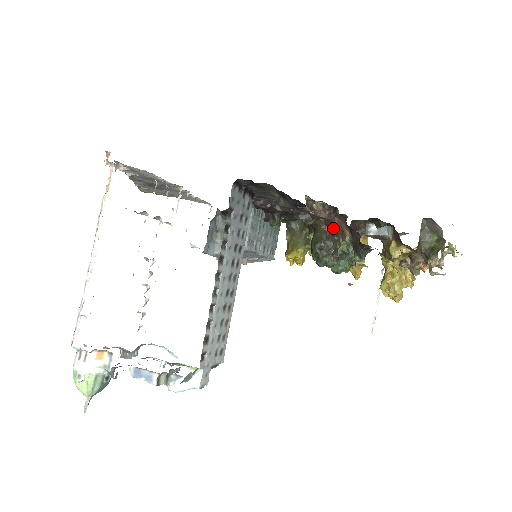
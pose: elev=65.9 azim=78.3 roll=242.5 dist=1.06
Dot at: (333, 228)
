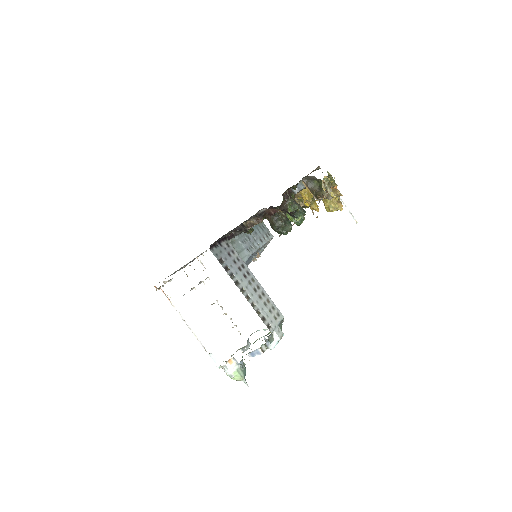
Dot at: (274, 214)
